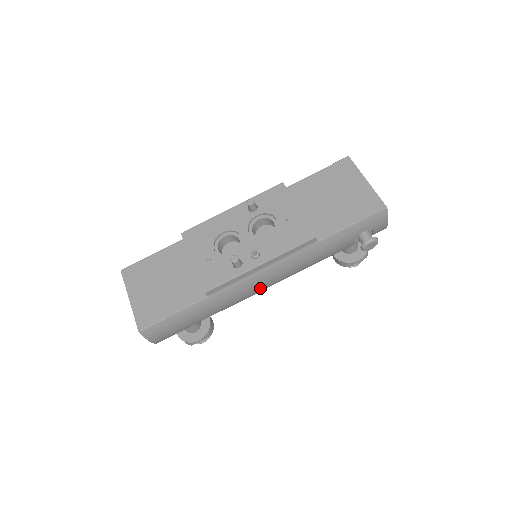
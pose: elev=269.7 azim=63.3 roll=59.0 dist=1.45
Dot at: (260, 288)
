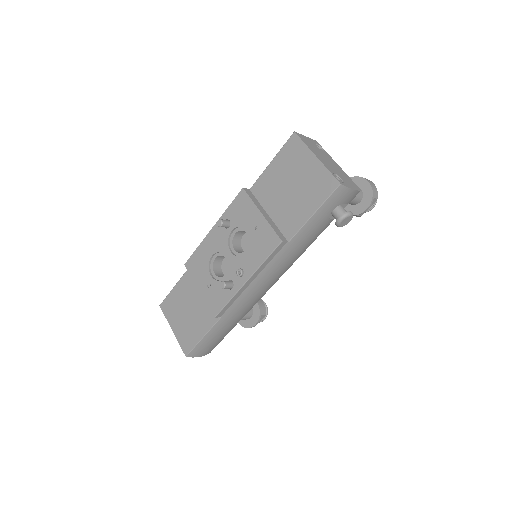
Dot at: (265, 290)
